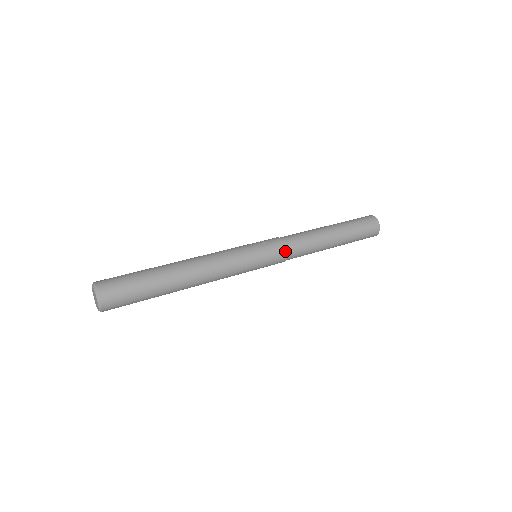
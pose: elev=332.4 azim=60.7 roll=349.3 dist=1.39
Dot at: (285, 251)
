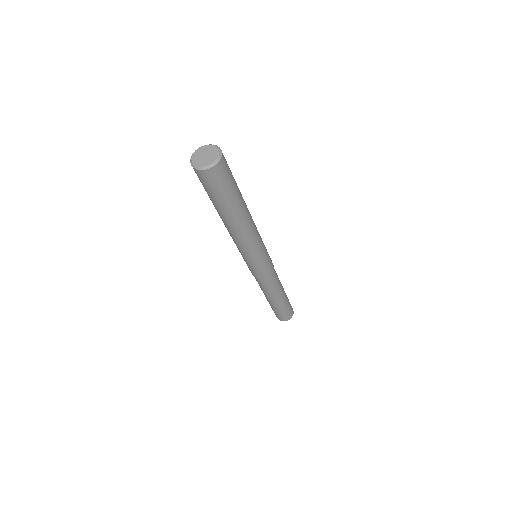
Dot at: occluded
